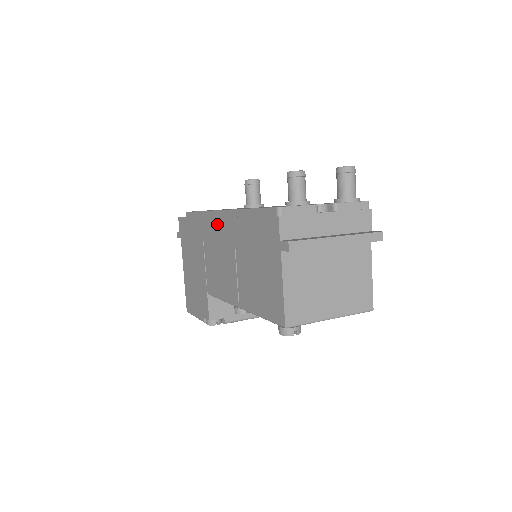
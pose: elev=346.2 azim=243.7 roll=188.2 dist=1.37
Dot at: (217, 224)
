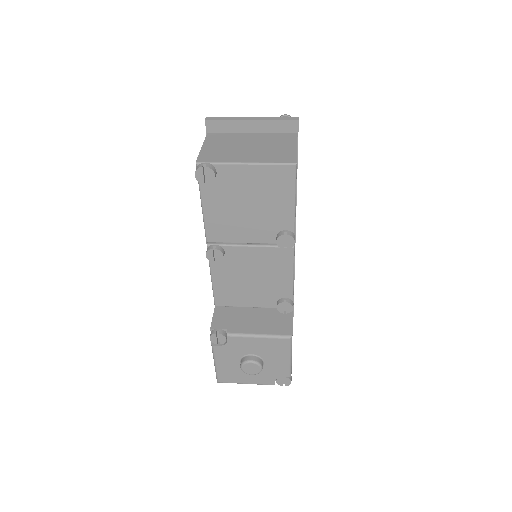
Dot at: occluded
